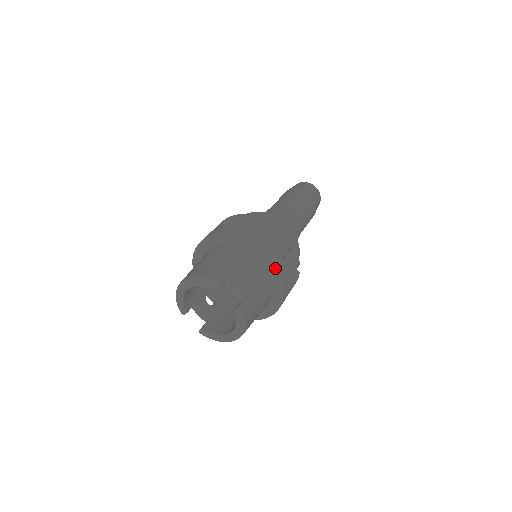
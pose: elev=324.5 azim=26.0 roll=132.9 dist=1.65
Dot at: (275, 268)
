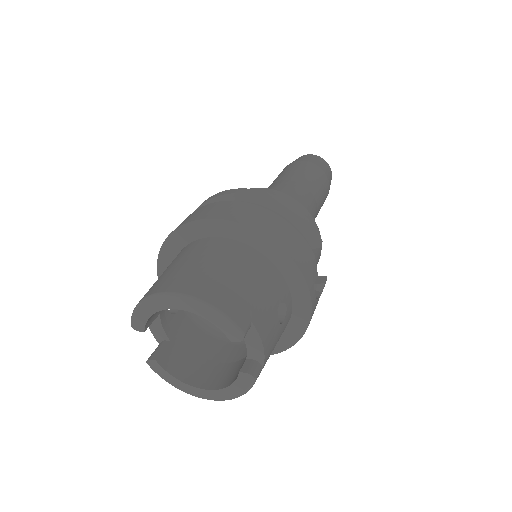
Dot at: (309, 314)
